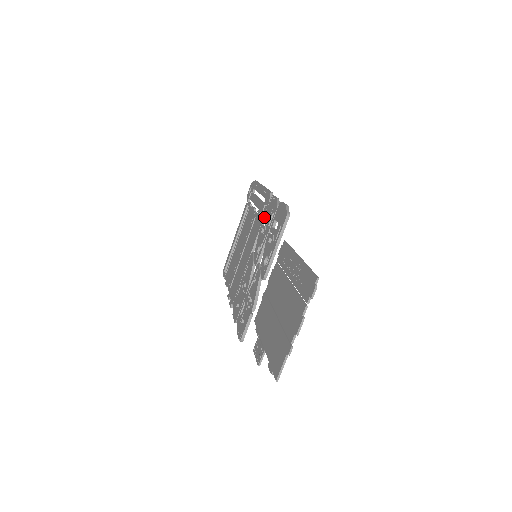
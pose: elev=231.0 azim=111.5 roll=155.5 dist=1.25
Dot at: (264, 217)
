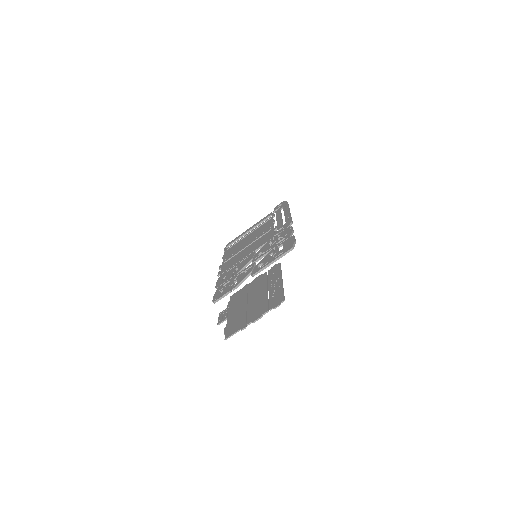
Dot at: (277, 235)
